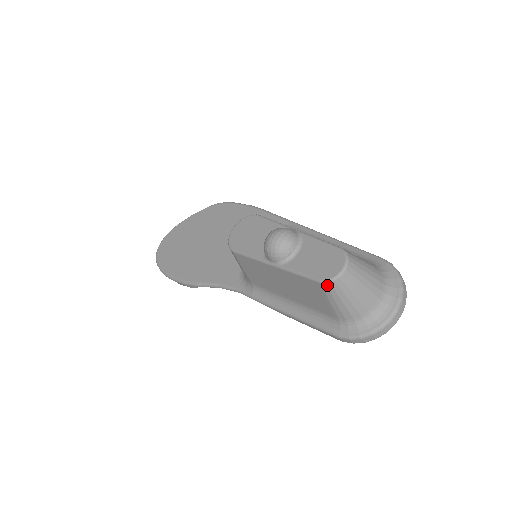
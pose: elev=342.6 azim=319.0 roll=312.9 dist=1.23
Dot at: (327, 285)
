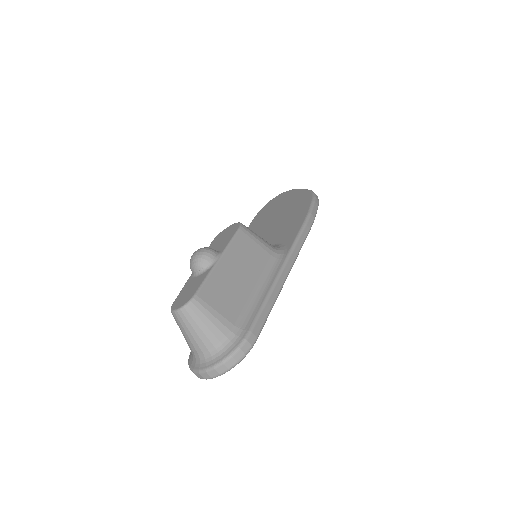
Dot at: occluded
